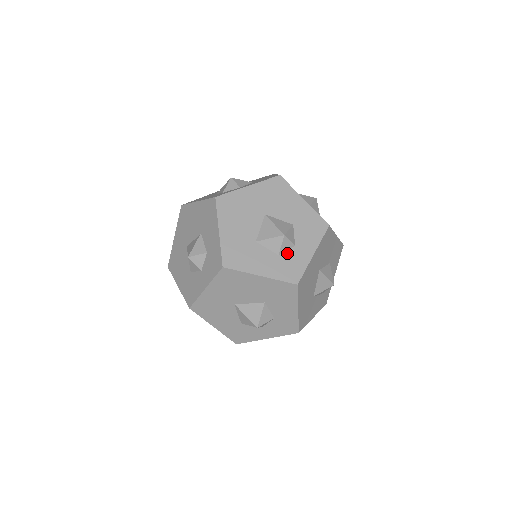
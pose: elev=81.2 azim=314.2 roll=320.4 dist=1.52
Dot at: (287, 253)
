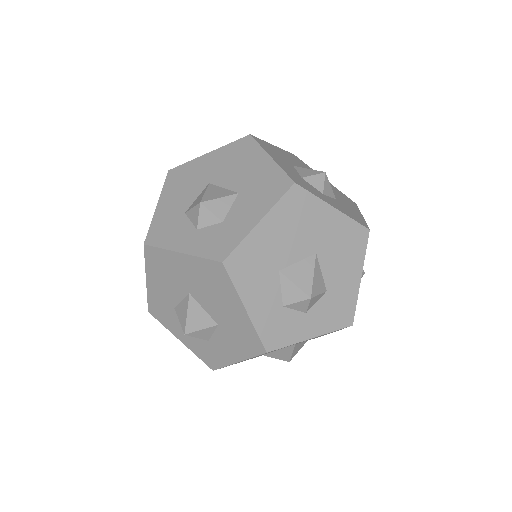
Dot at: (311, 185)
